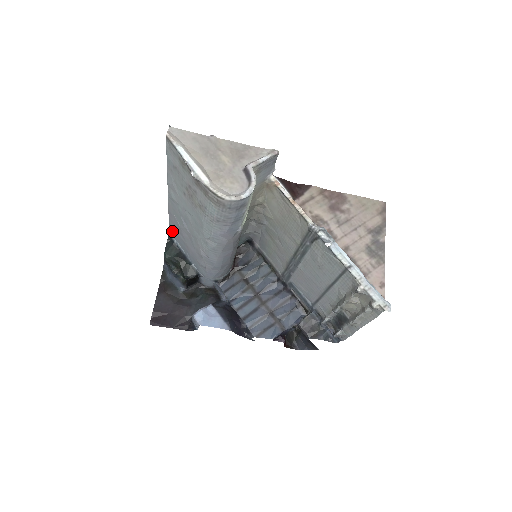
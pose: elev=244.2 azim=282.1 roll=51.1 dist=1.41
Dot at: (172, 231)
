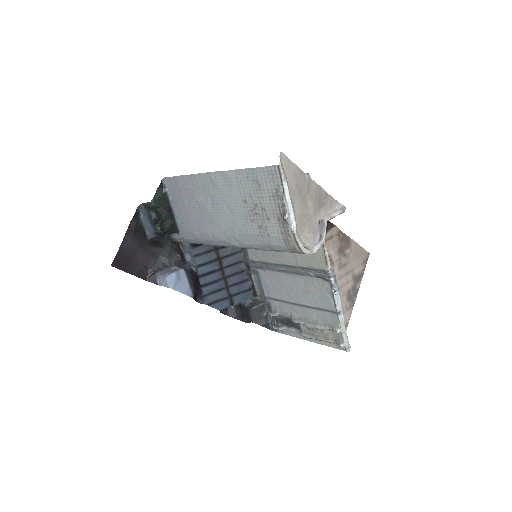
Dot at: (172, 183)
